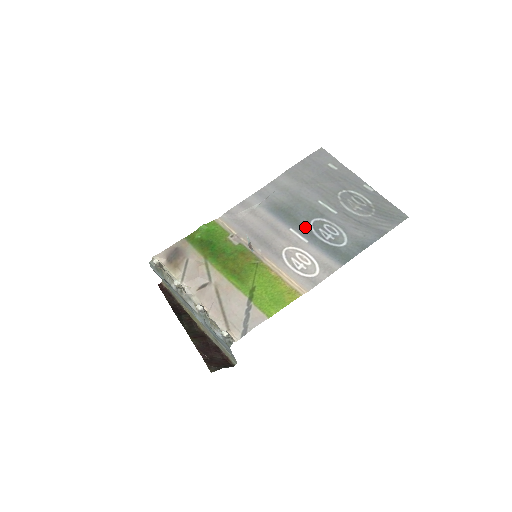
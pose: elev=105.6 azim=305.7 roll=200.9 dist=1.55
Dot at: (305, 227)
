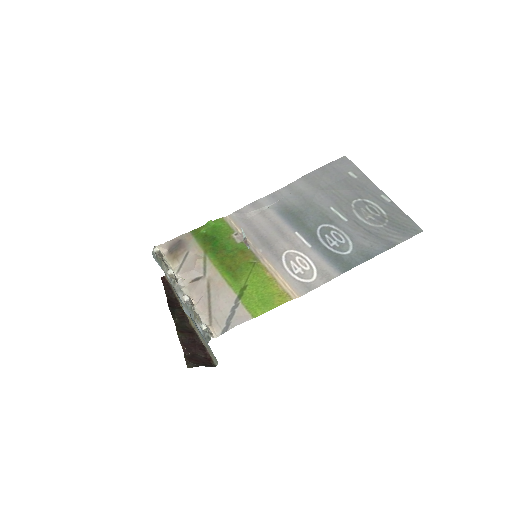
Dot at: (311, 232)
